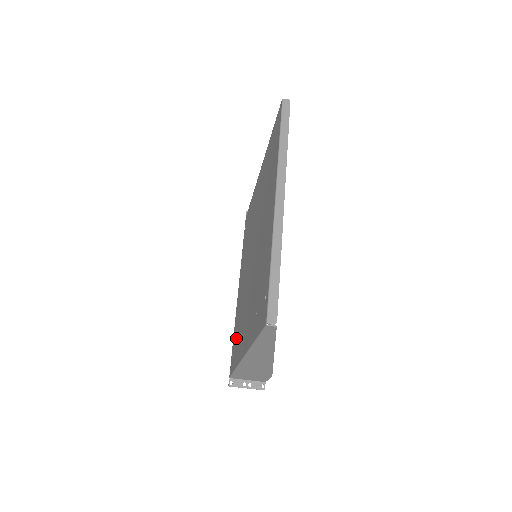
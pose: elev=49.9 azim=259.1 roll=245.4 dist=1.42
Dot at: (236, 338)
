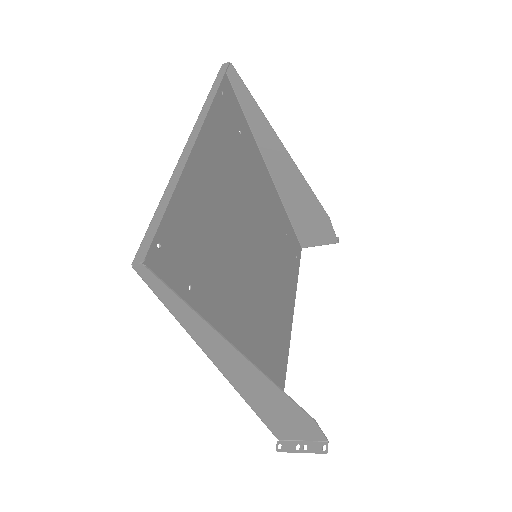
Dot at: occluded
